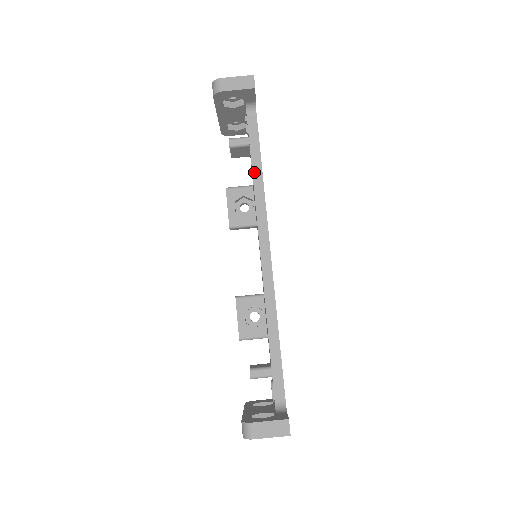
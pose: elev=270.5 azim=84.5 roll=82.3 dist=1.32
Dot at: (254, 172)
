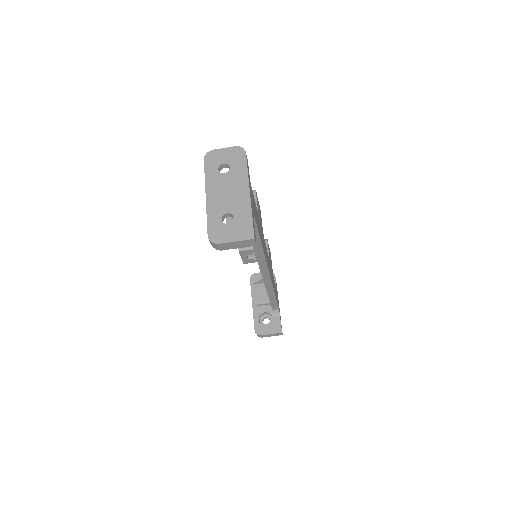
Dot at: (254, 246)
